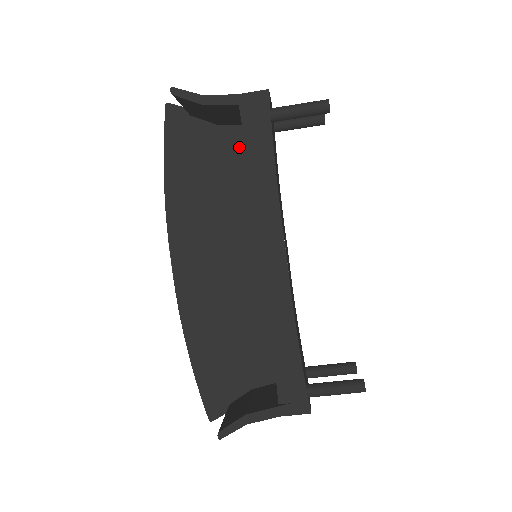
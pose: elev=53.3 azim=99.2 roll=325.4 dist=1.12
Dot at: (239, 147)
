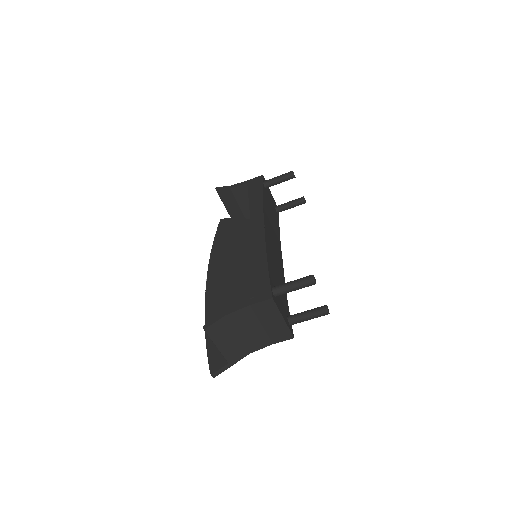
Dot at: occluded
